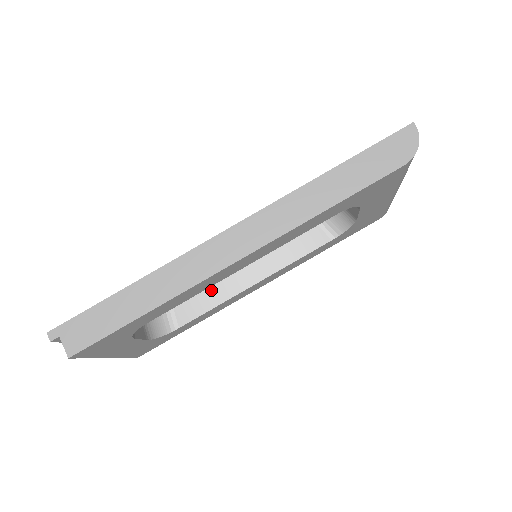
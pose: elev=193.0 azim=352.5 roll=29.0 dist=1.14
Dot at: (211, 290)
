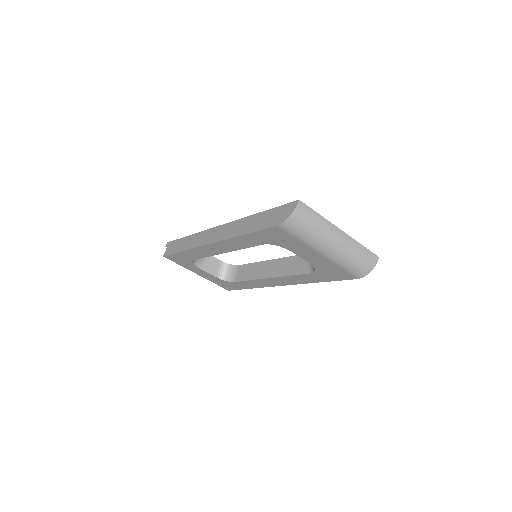
Dot at: (253, 269)
